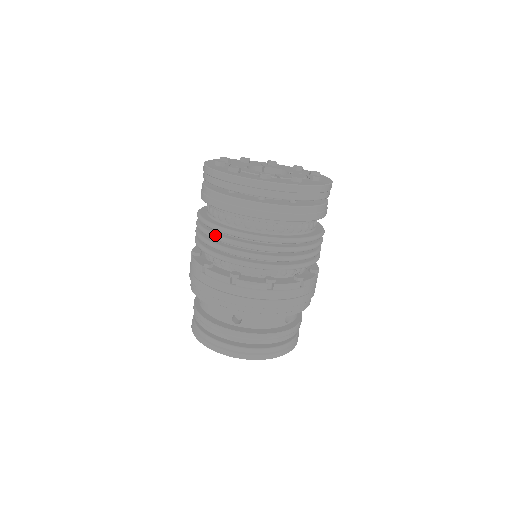
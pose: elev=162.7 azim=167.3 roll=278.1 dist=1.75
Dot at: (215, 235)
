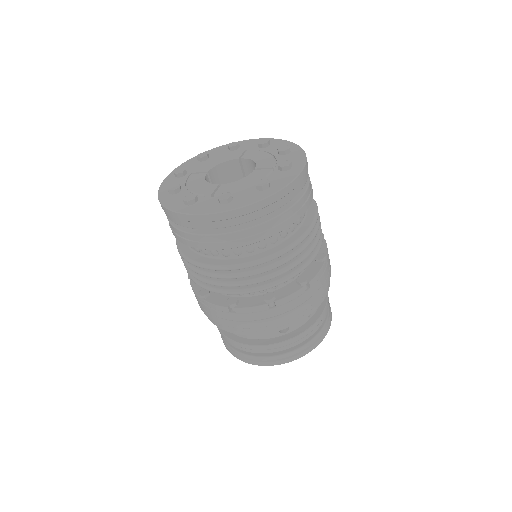
Dot at: occluded
